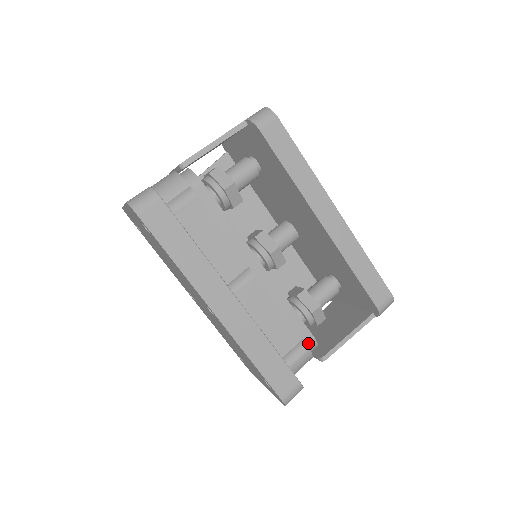
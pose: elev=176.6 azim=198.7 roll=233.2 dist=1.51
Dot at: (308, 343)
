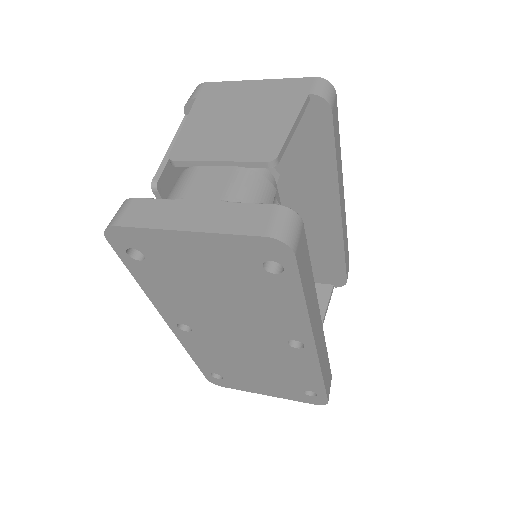
Dot at: occluded
